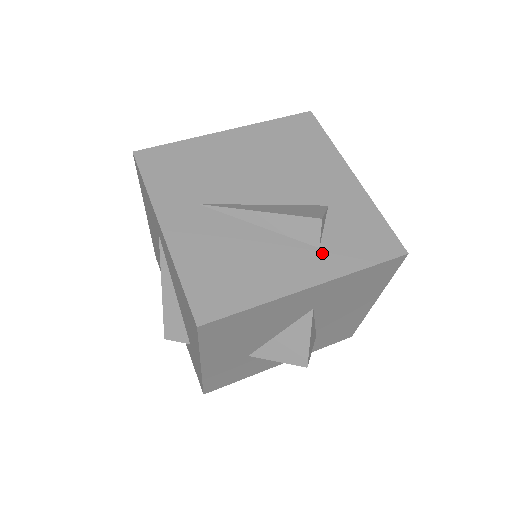
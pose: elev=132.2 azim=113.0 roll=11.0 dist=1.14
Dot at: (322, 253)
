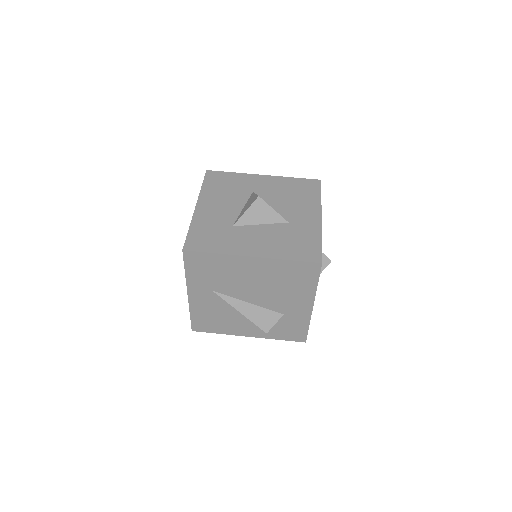
Dot at: occluded
